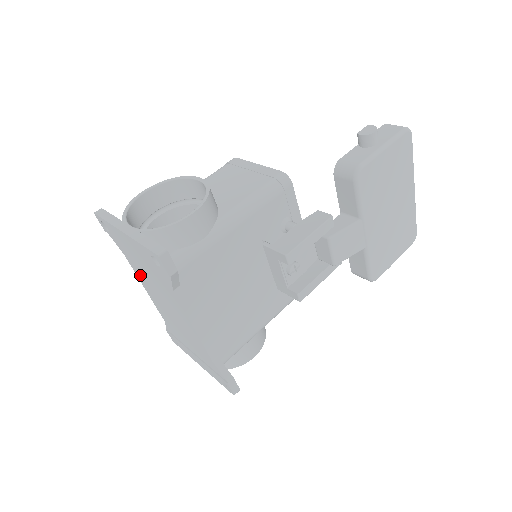
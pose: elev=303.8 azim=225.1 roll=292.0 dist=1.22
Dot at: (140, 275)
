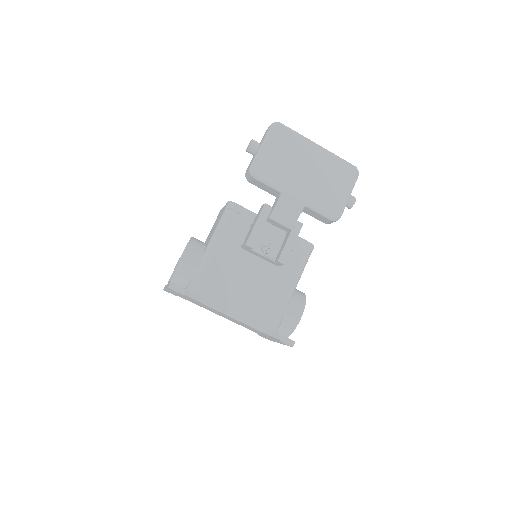
Dot at: occluded
